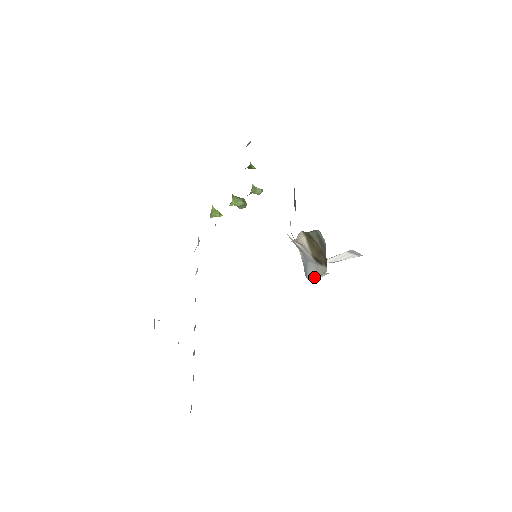
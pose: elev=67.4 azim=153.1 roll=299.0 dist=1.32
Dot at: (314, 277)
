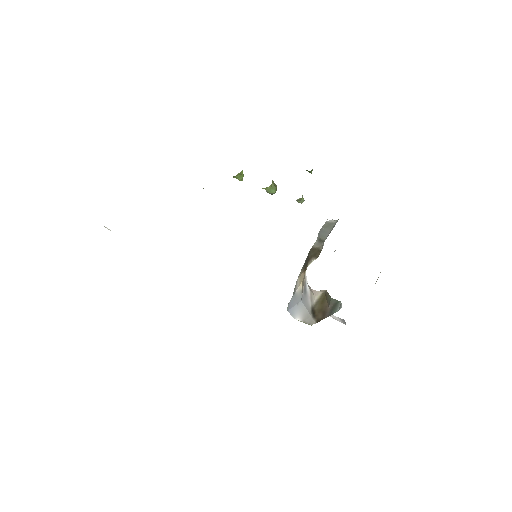
Dot at: (296, 317)
